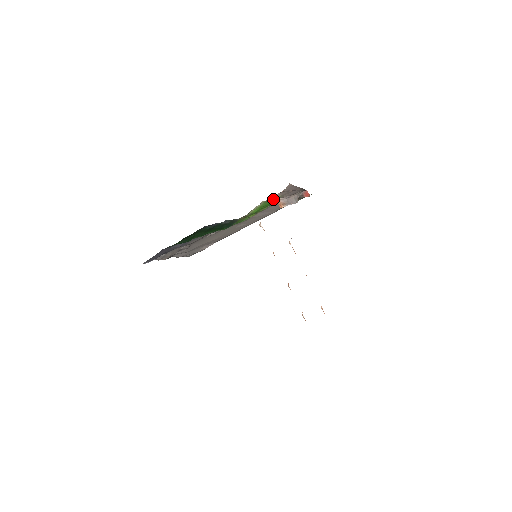
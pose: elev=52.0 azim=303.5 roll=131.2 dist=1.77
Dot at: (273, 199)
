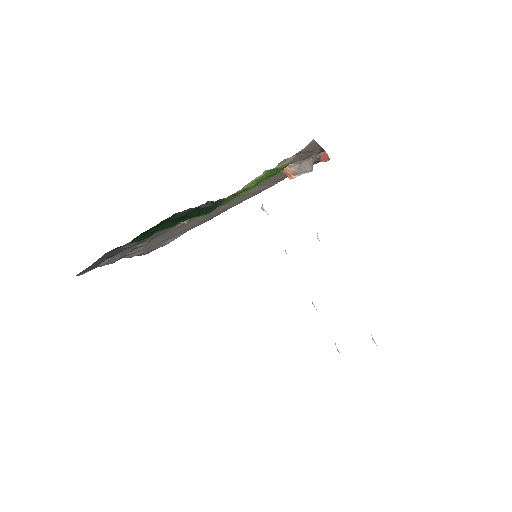
Dot at: (281, 166)
